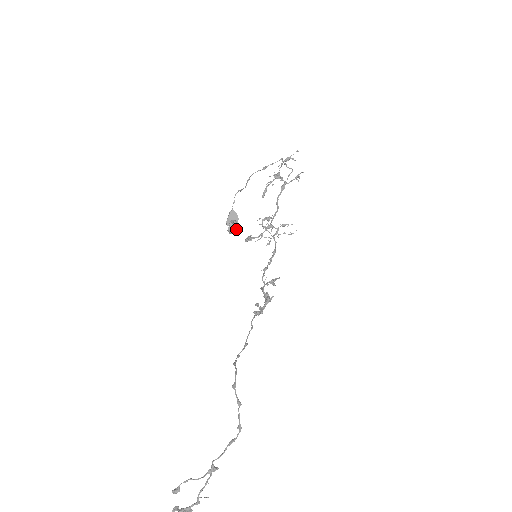
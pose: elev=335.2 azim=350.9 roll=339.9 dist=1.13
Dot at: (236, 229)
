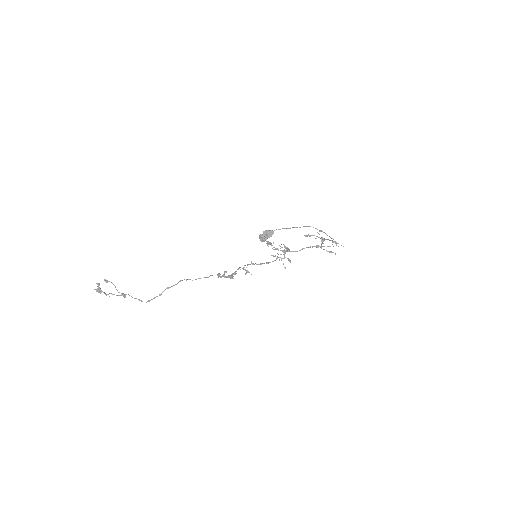
Dot at: (263, 240)
